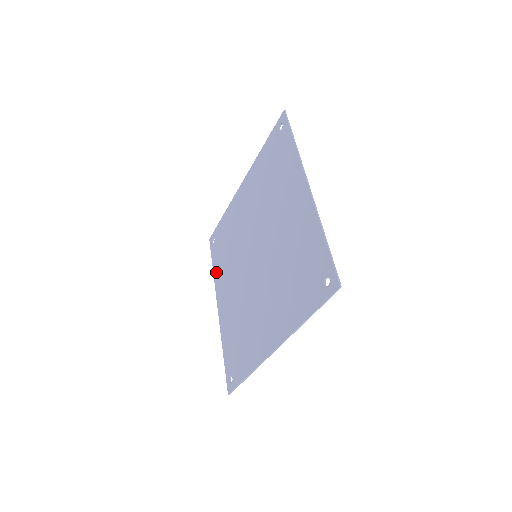
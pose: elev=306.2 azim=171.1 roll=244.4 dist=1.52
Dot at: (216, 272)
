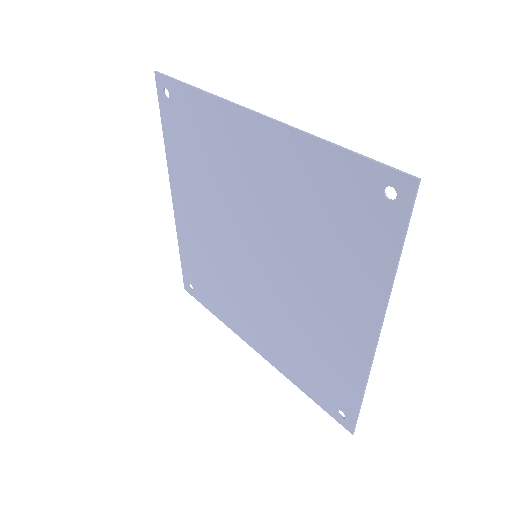
Dot at: (221, 315)
